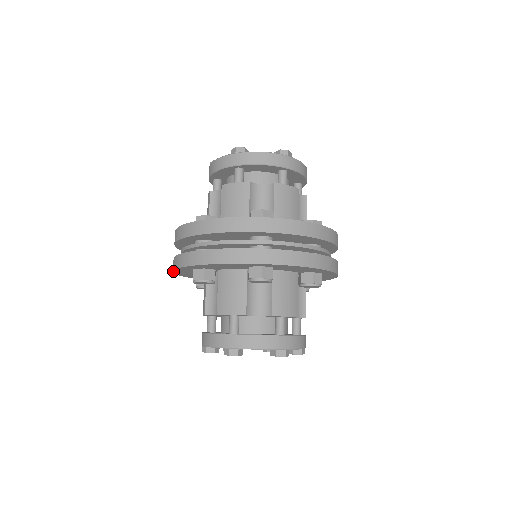
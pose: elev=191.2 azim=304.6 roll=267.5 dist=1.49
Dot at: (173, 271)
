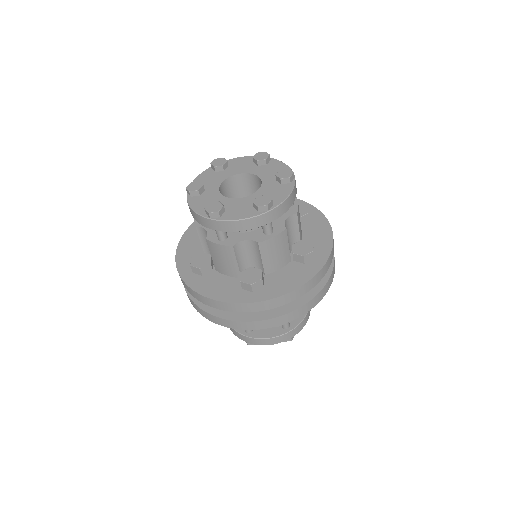
Dot at: (227, 327)
